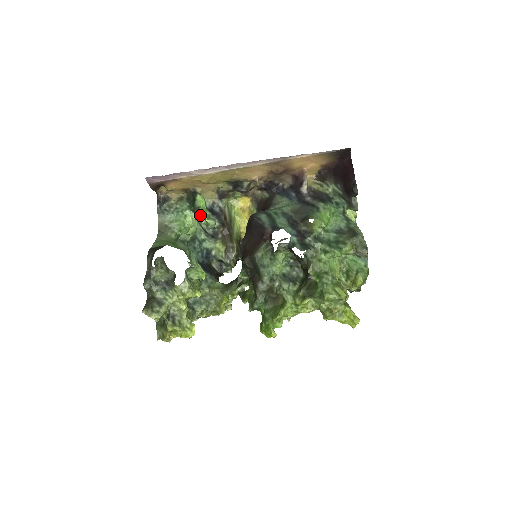
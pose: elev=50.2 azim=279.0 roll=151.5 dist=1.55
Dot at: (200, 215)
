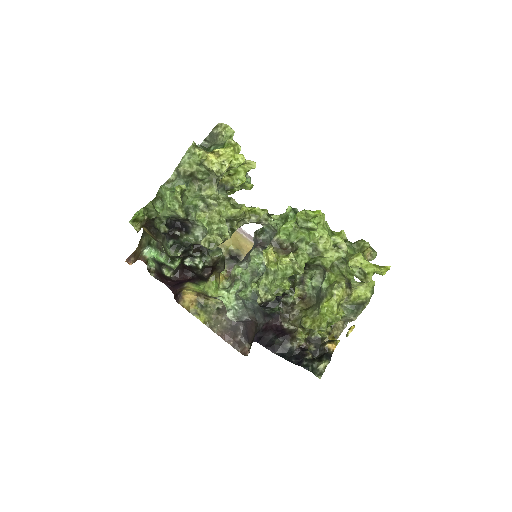
Dot at: occluded
